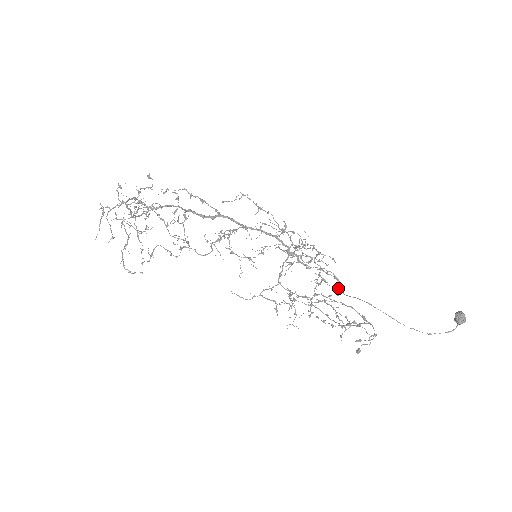
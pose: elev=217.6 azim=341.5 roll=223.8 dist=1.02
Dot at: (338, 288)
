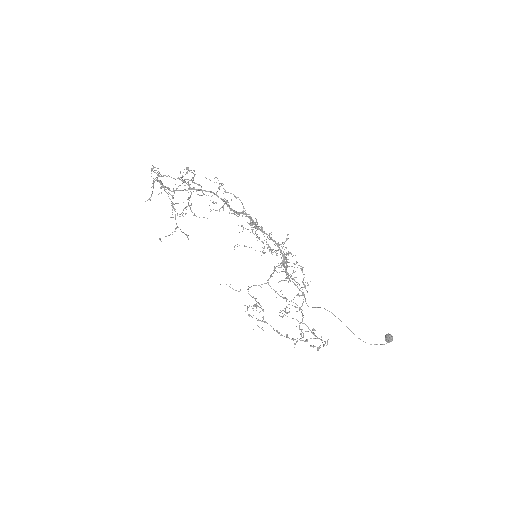
Dot at: (302, 303)
